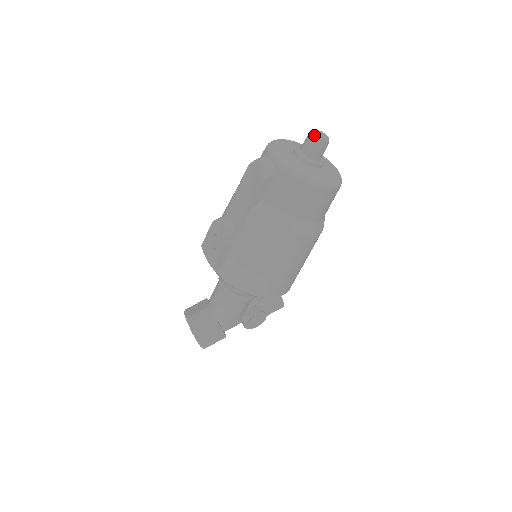
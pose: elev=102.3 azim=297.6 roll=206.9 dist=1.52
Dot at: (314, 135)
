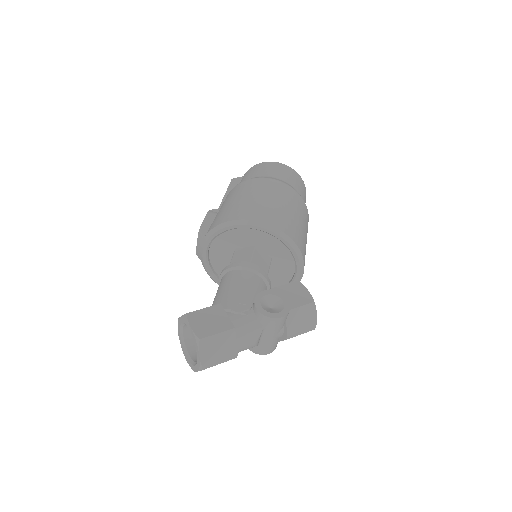
Dot at: occluded
